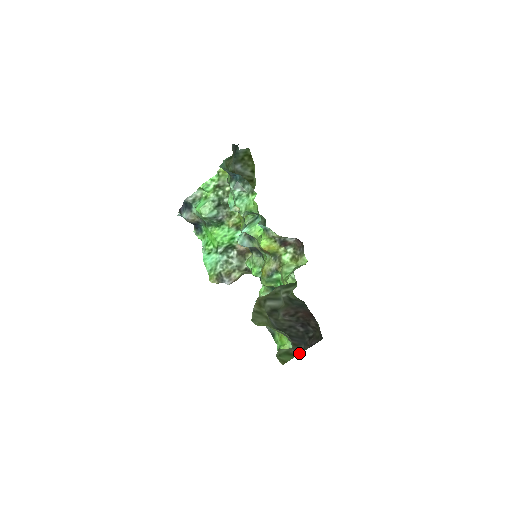
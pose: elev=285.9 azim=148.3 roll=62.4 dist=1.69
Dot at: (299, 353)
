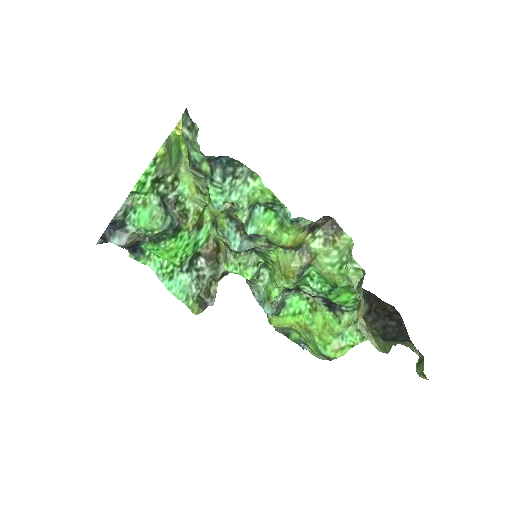
Dot at: (421, 354)
